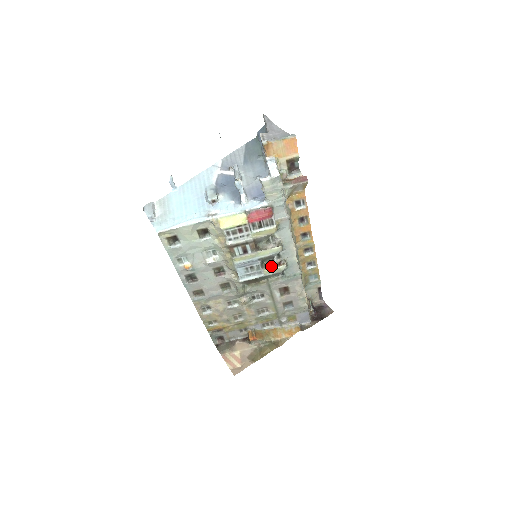
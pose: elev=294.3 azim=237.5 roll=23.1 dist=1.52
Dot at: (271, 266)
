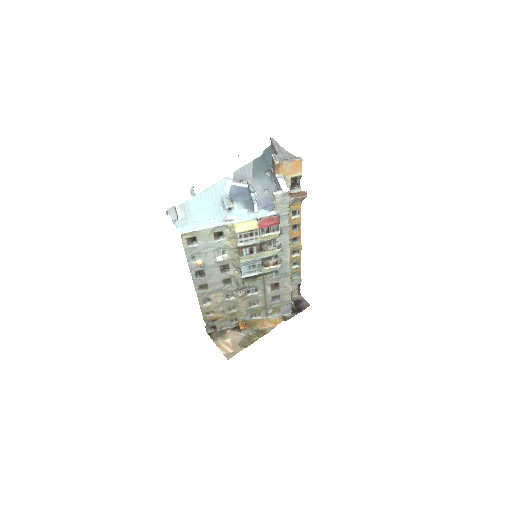
Dot at: (268, 265)
